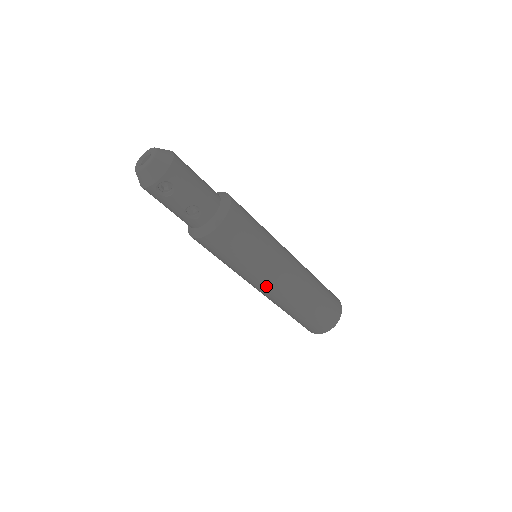
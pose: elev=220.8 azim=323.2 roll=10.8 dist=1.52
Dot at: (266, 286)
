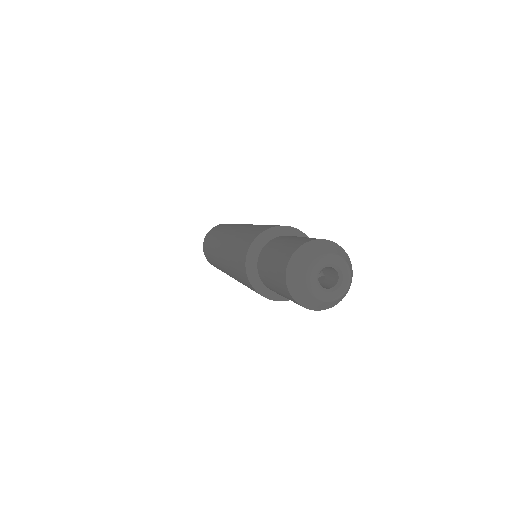
Dot at: occluded
